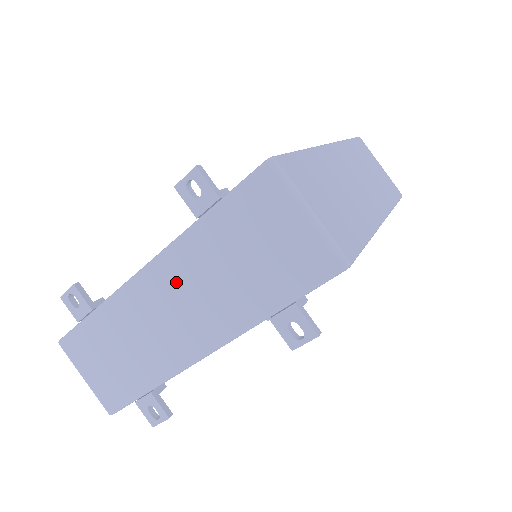
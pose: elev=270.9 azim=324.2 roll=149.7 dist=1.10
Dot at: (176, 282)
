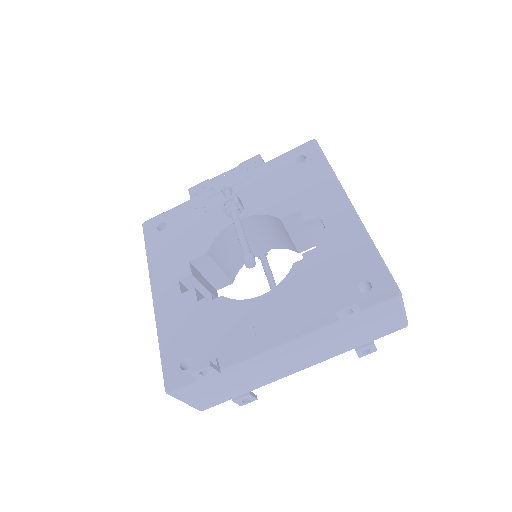
Dot at: (303, 348)
